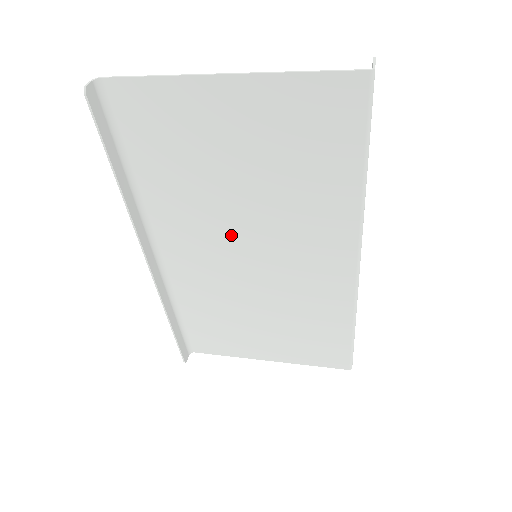
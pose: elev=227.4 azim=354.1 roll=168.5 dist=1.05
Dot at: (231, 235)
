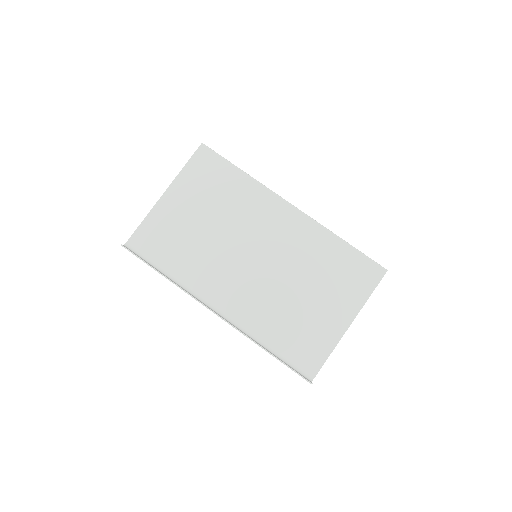
Dot at: (234, 257)
